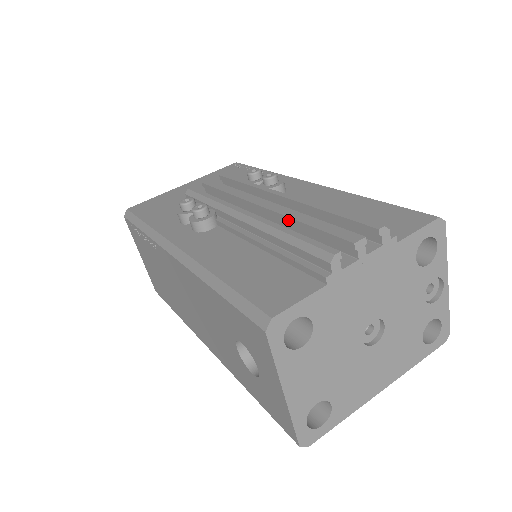
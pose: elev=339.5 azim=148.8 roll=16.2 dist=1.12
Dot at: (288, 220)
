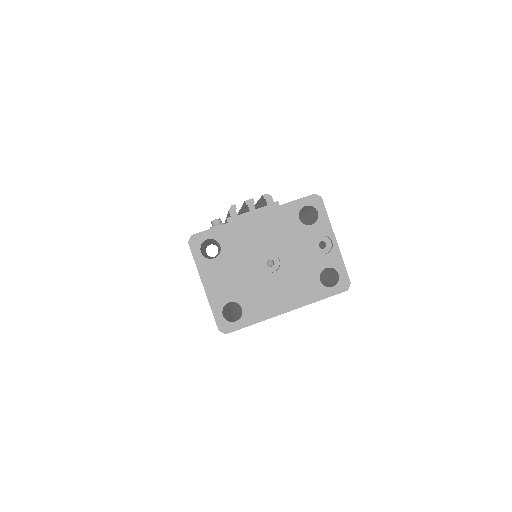
Dot at: (242, 210)
